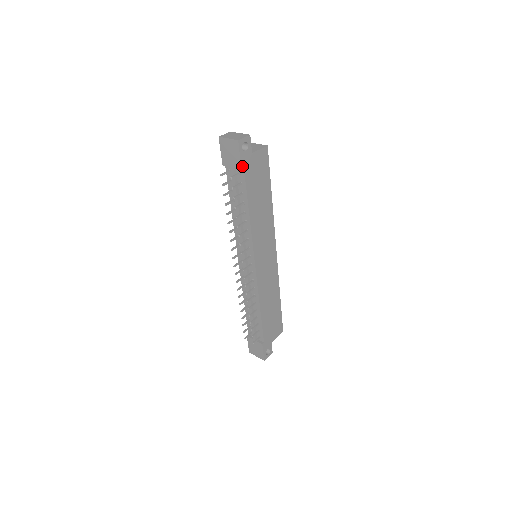
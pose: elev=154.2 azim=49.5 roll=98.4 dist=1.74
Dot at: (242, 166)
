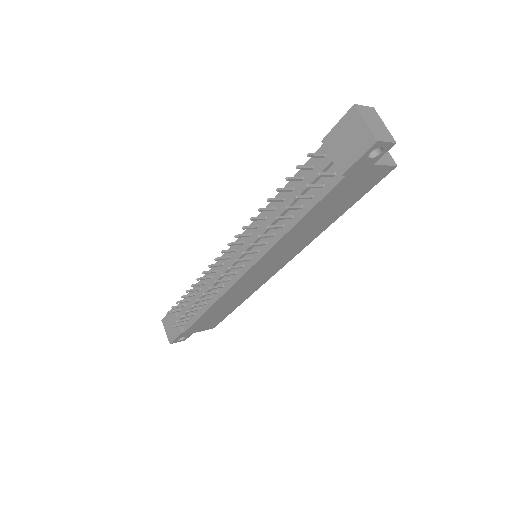
Dot at: (346, 172)
